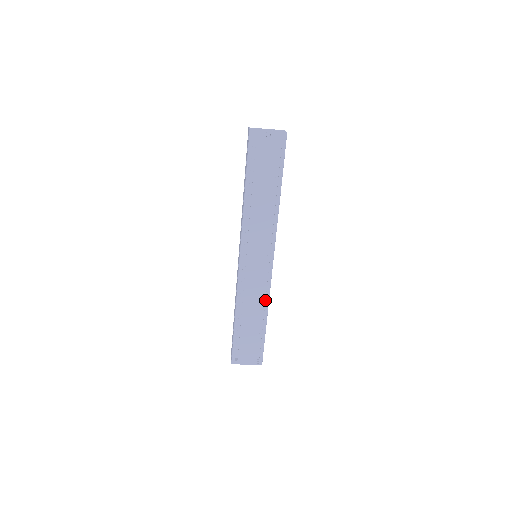
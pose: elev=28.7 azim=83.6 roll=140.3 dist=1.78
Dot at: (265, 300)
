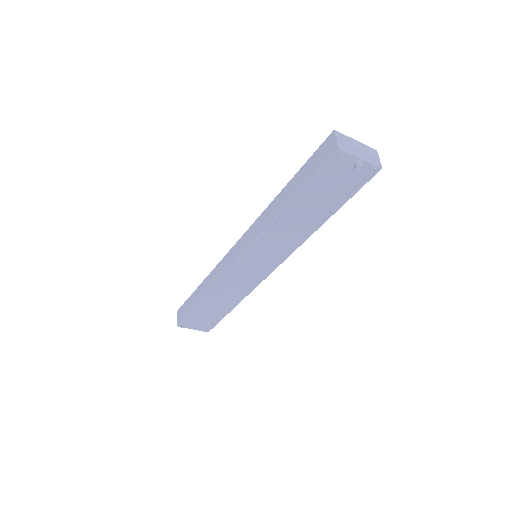
Dot at: (243, 294)
